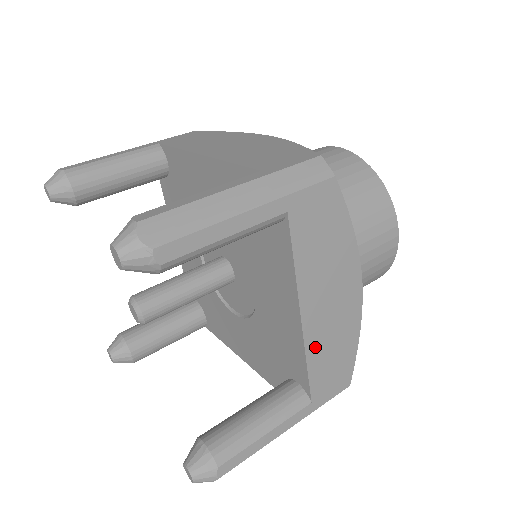
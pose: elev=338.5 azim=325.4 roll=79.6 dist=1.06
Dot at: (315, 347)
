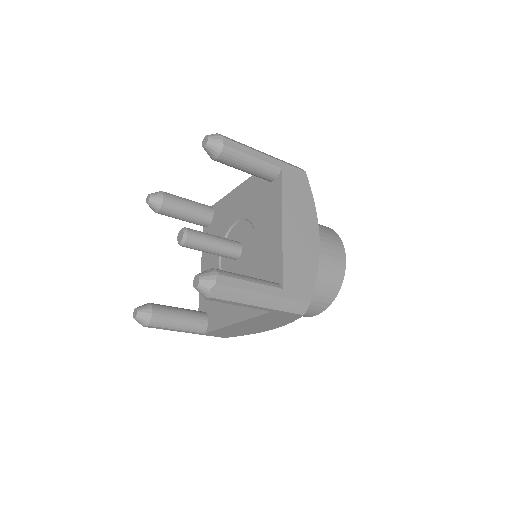
Dot at: (228, 329)
